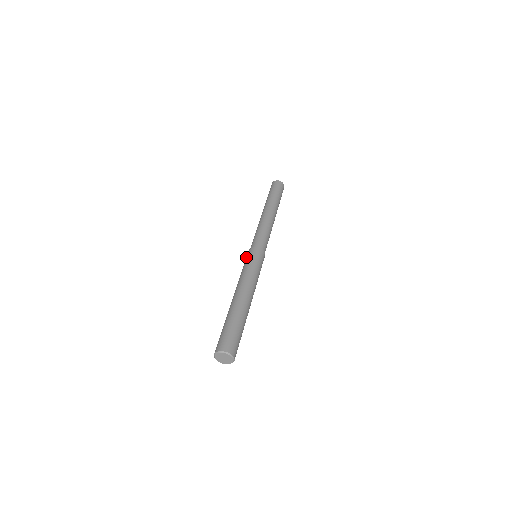
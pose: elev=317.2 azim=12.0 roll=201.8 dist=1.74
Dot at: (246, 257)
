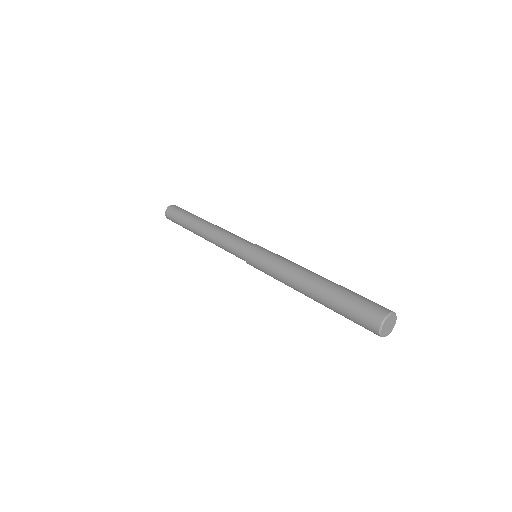
Dot at: (254, 267)
